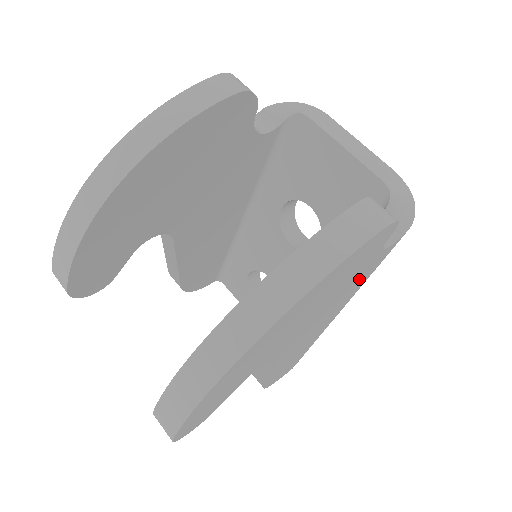
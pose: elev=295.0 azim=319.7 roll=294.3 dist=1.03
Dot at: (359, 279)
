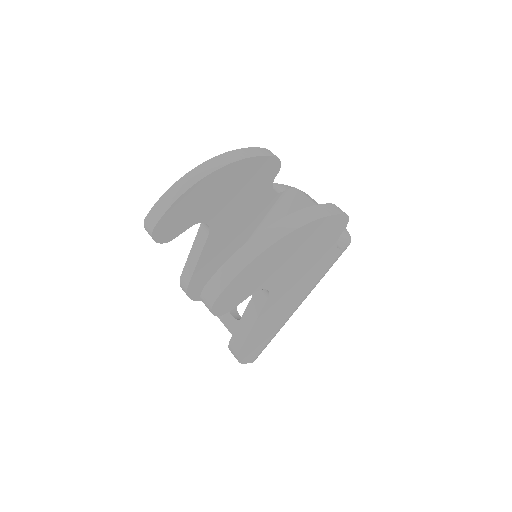
Dot at: (320, 266)
